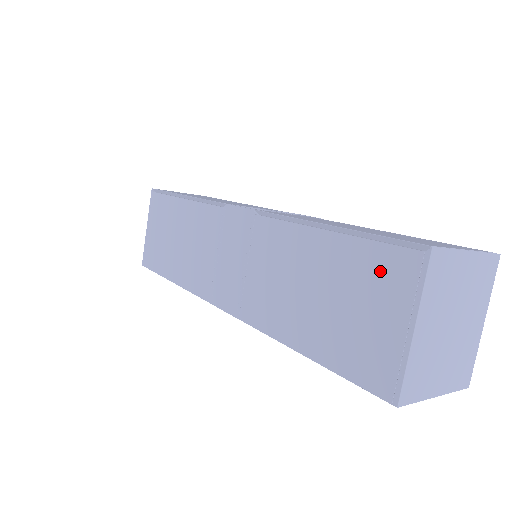
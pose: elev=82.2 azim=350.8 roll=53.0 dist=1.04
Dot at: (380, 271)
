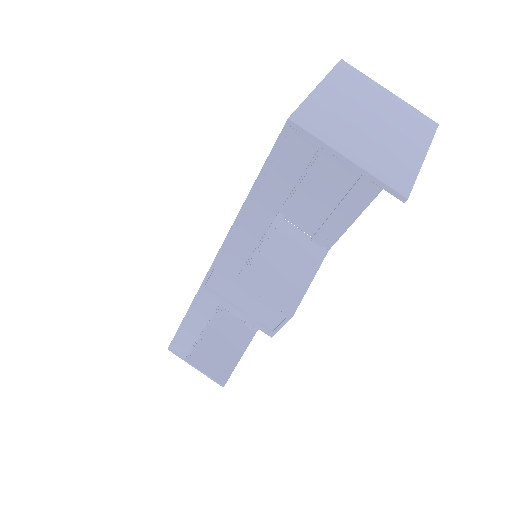
Dot at: occluded
